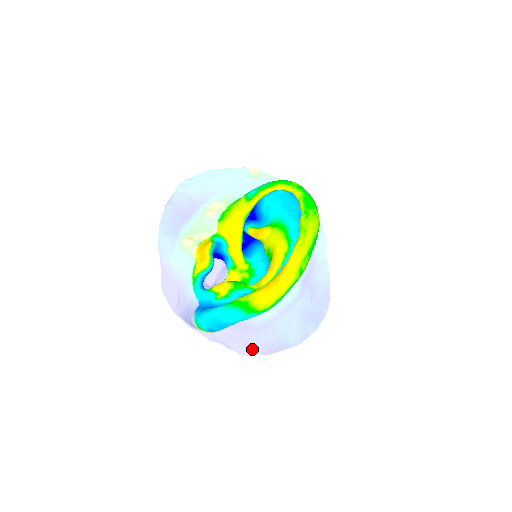
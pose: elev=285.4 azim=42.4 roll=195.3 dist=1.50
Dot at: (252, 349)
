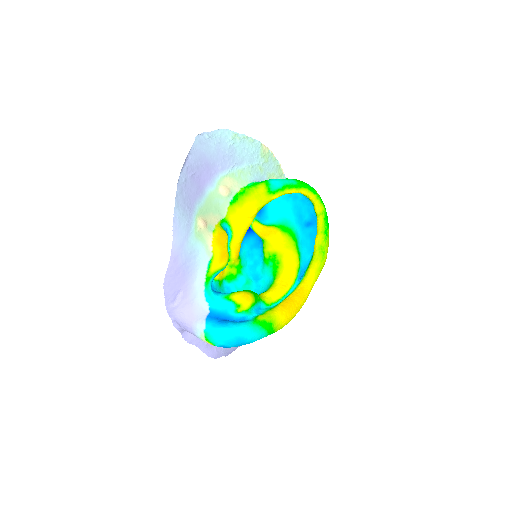
Dot at: (221, 352)
